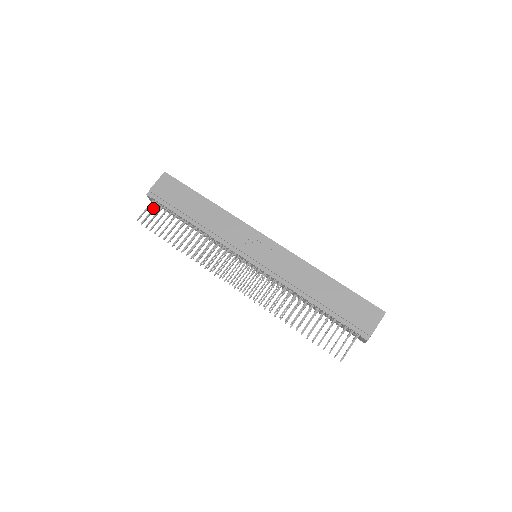
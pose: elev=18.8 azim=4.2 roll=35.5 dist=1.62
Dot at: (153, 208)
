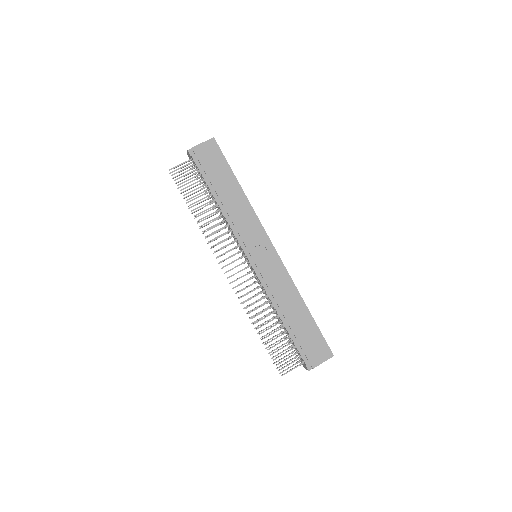
Dot at: (188, 166)
